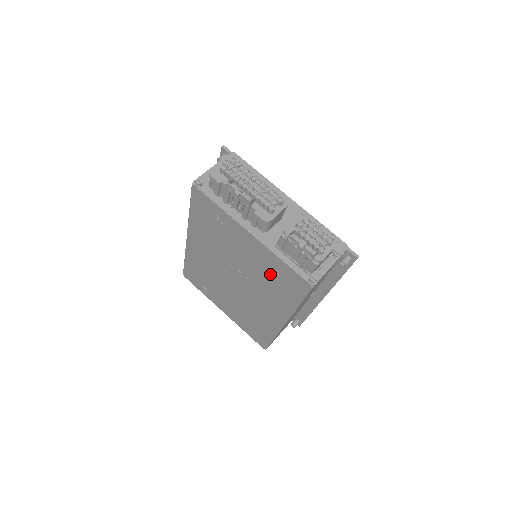
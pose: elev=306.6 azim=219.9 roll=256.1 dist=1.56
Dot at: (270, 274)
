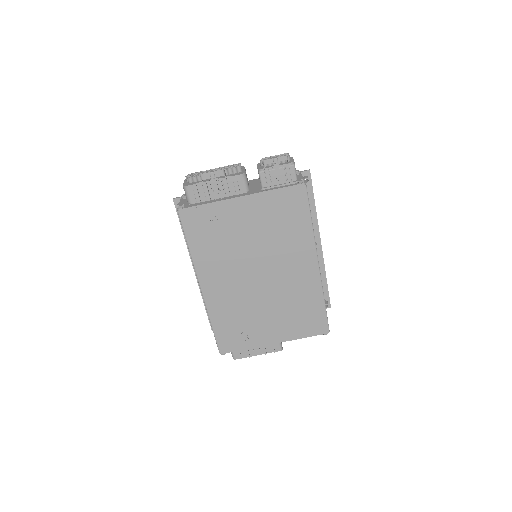
Dot at: (276, 219)
